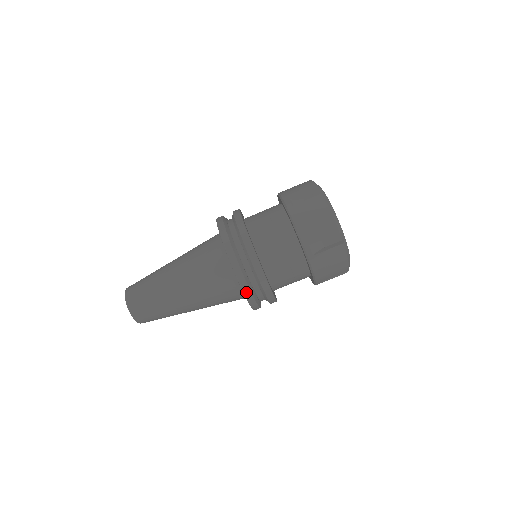
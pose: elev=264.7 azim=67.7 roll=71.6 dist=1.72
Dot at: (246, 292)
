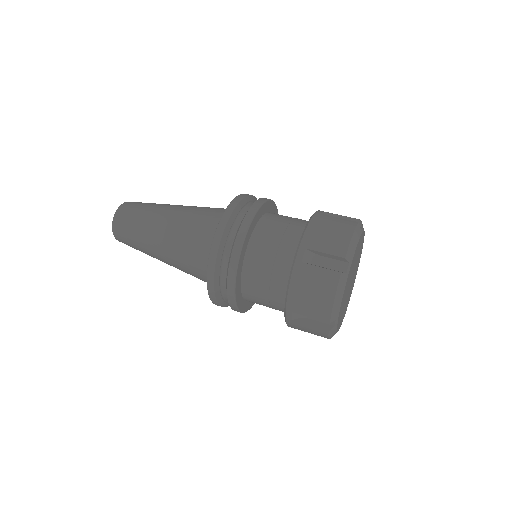
Dot at: (236, 199)
